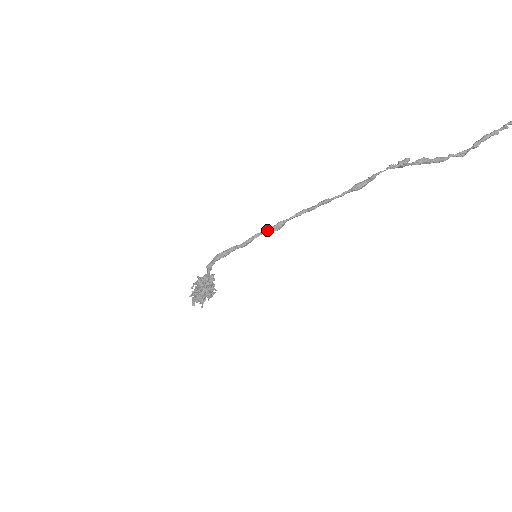
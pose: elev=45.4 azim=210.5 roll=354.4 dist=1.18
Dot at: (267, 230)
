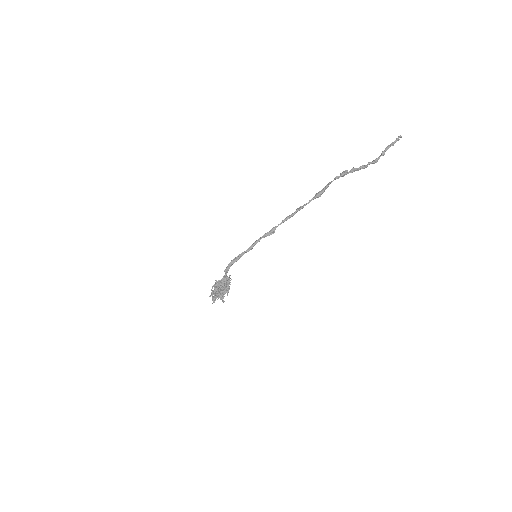
Dot at: (264, 236)
